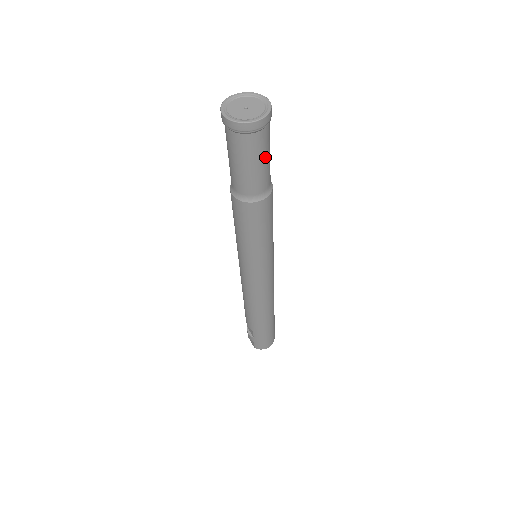
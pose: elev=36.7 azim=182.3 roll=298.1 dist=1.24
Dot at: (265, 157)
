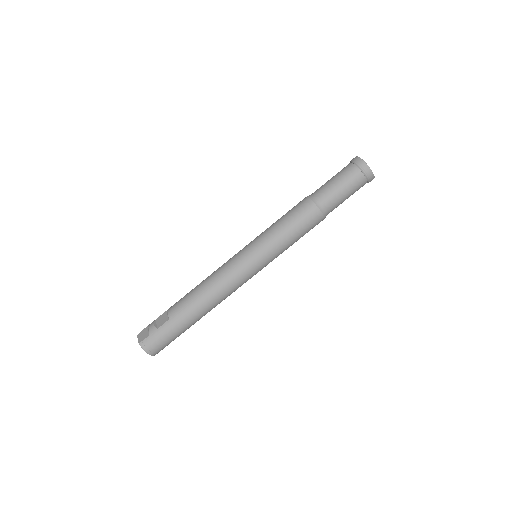
Dot at: (349, 195)
